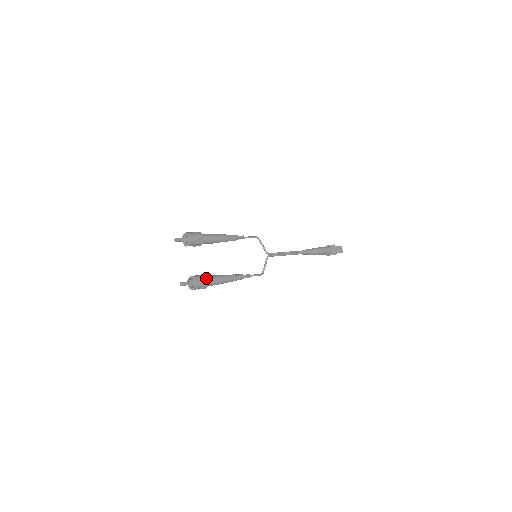
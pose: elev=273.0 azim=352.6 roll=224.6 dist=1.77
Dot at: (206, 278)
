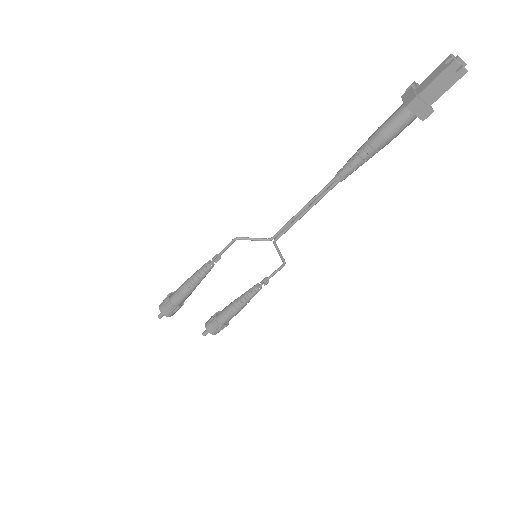
Dot at: (217, 325)
